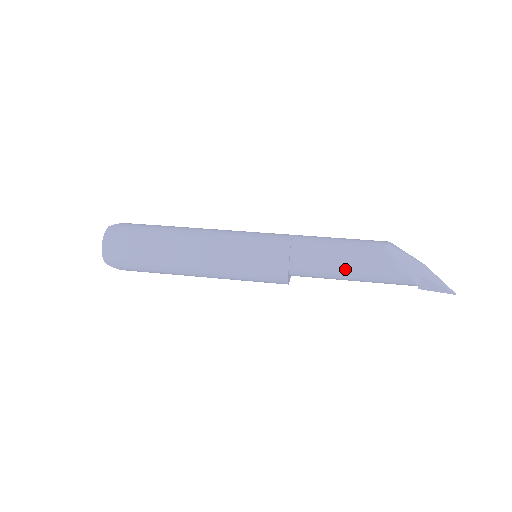
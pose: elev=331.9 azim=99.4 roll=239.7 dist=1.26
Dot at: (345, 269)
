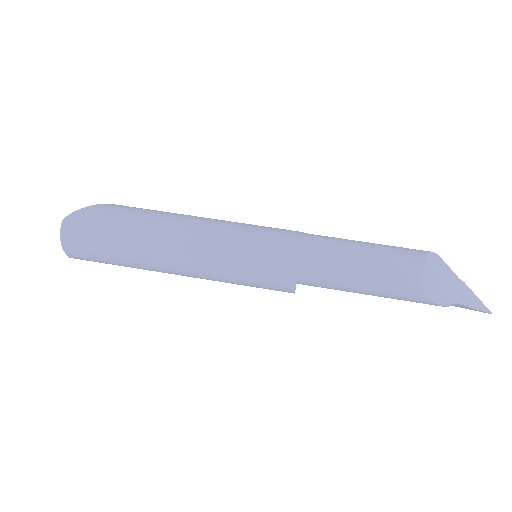
Dot at: (365, 292)
